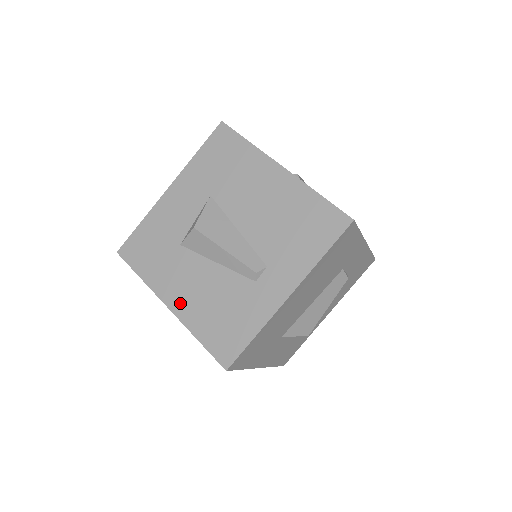
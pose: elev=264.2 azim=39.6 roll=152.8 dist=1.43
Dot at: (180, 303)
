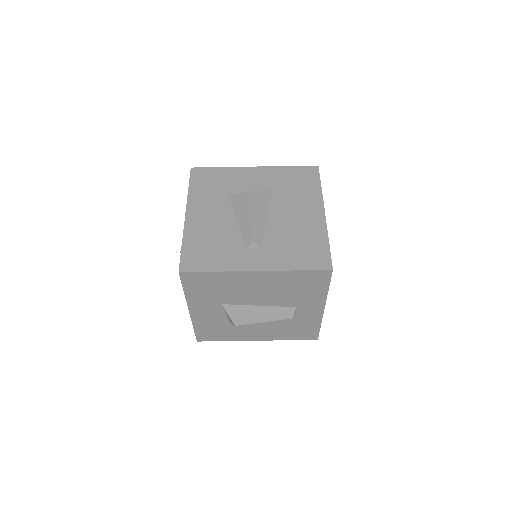
Dot at: (194, 220)
